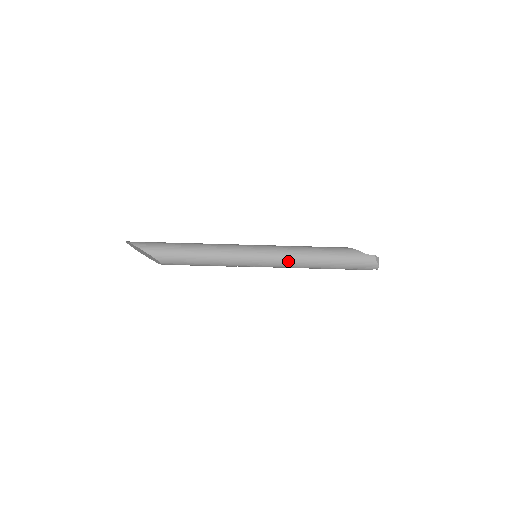
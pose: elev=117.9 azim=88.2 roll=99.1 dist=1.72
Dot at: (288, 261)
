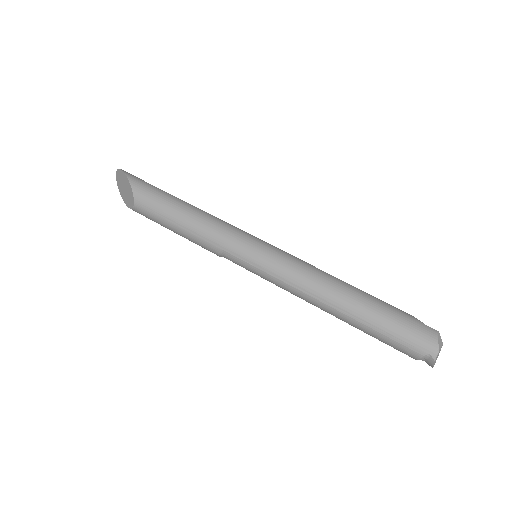
Dot at: (297, 273)
